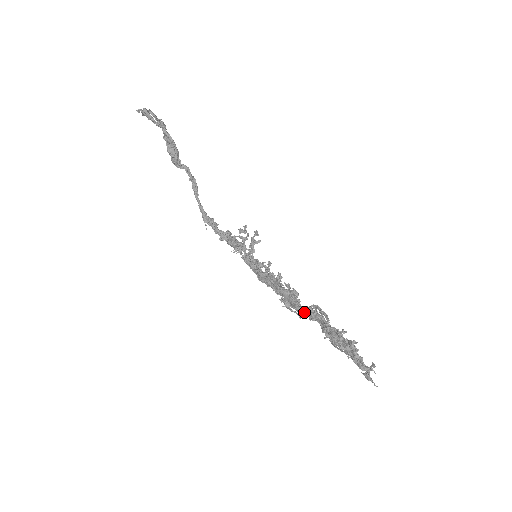
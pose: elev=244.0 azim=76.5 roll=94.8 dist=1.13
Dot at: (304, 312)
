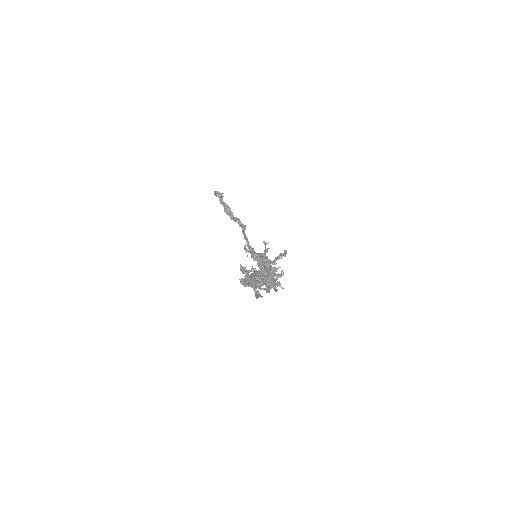
Dot at: occluded
